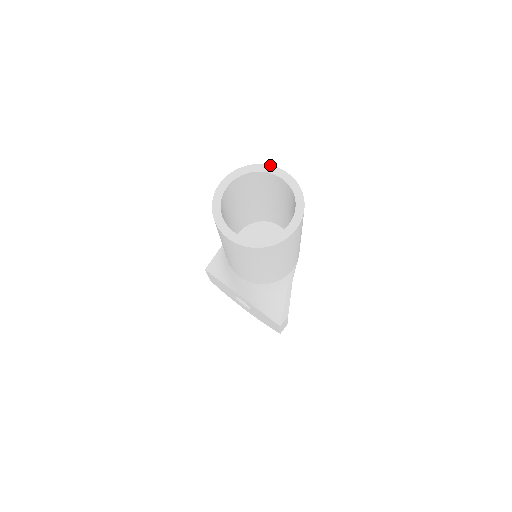
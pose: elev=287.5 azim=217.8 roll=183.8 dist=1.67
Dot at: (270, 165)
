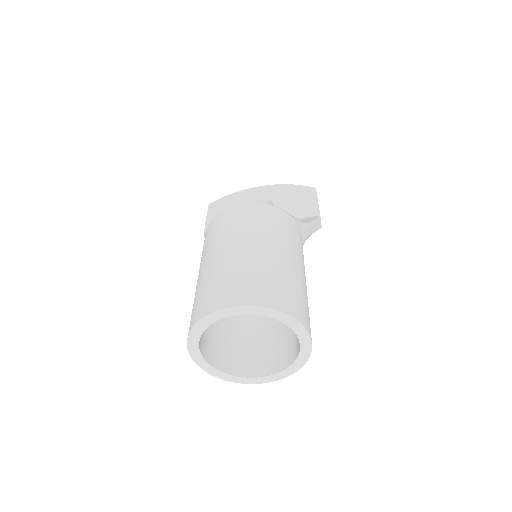
Dot at: (212, 313)
